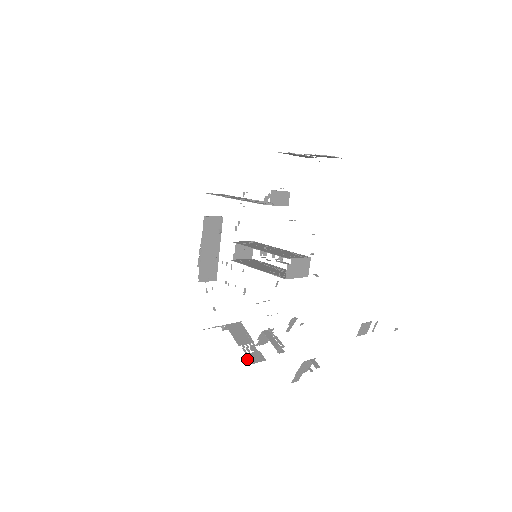
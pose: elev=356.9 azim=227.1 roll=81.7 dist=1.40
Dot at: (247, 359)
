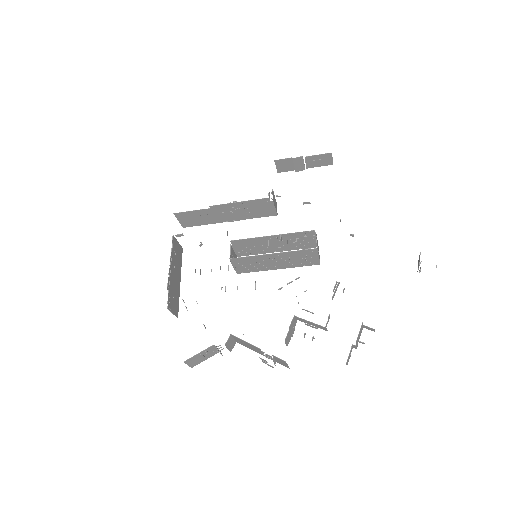
Dot at: (278, 358)
